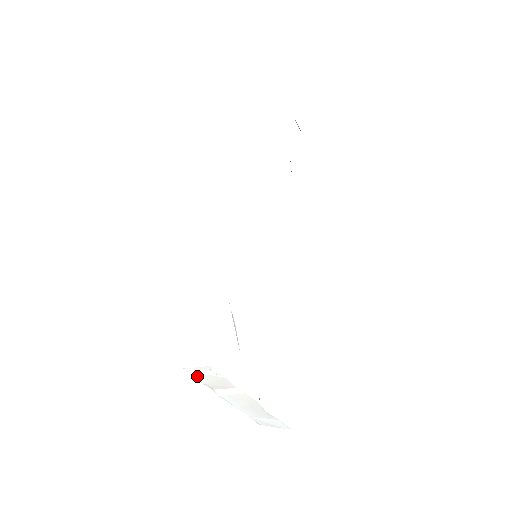
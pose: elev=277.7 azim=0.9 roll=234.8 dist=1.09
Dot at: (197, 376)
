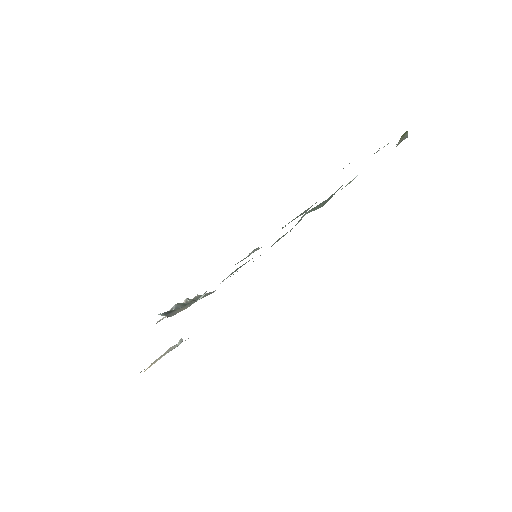
Dot at: occluded
